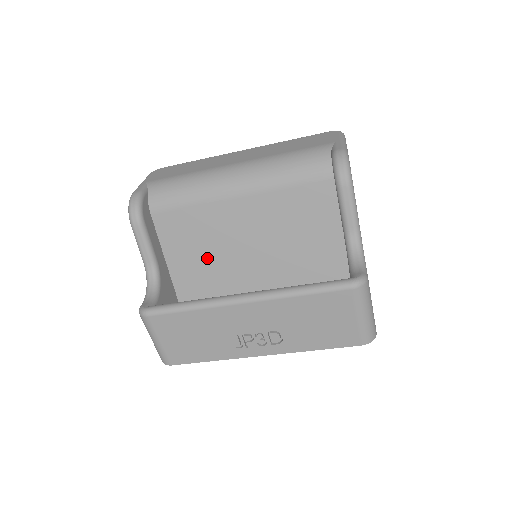
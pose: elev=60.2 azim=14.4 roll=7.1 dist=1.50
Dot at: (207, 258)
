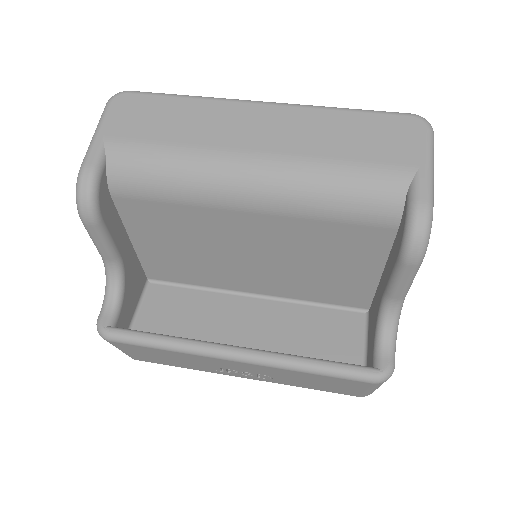
Dot at: (190, 254)
